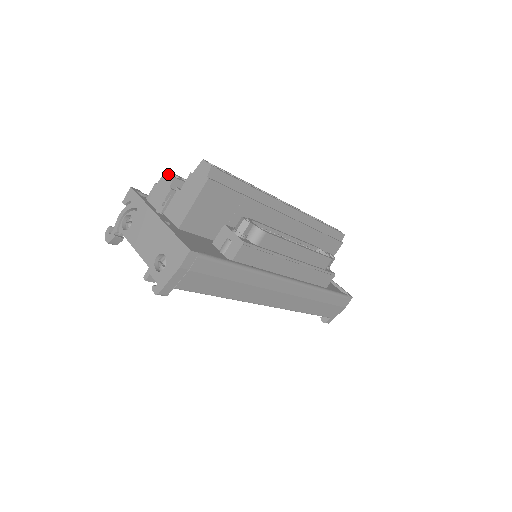
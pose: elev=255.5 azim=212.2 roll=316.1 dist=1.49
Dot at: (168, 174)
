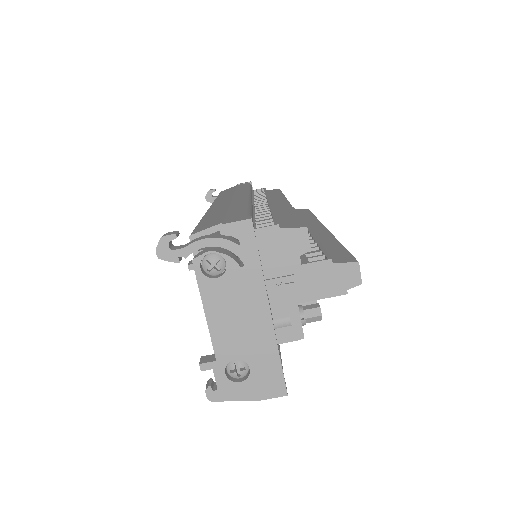
Dot at: (307, 237)
